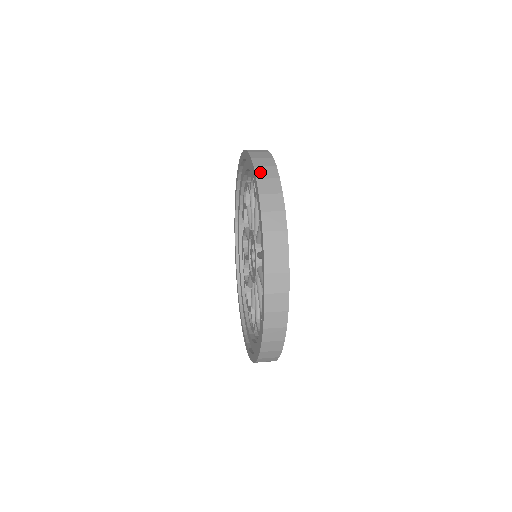
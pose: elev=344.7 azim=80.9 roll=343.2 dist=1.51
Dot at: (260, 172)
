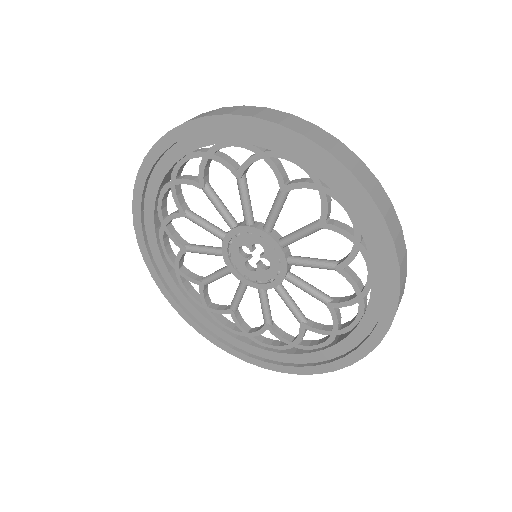
Dot at: (399, 251)
